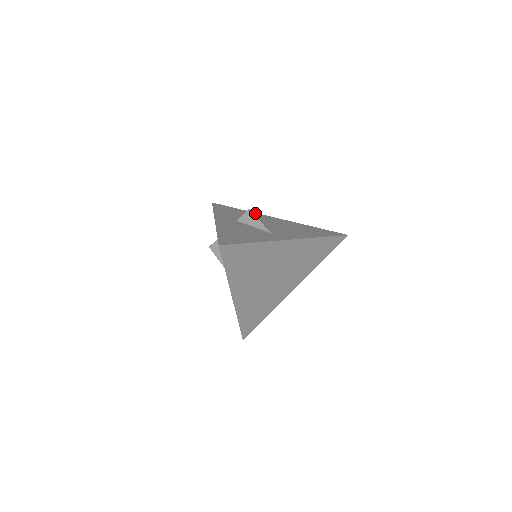
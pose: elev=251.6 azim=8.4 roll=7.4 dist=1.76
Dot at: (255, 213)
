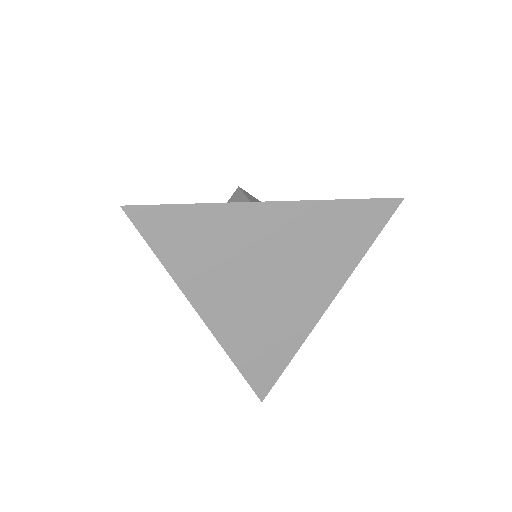
Dot at: occluded
